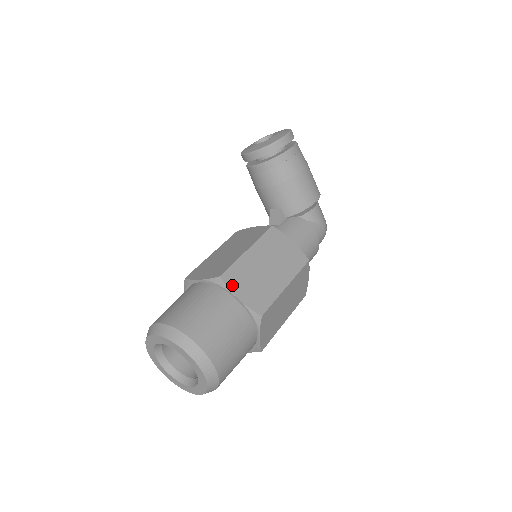
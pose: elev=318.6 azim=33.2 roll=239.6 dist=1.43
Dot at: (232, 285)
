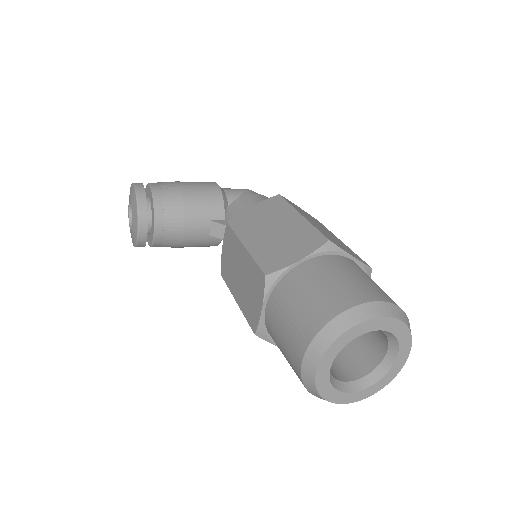
Dot at: (280, 265)
